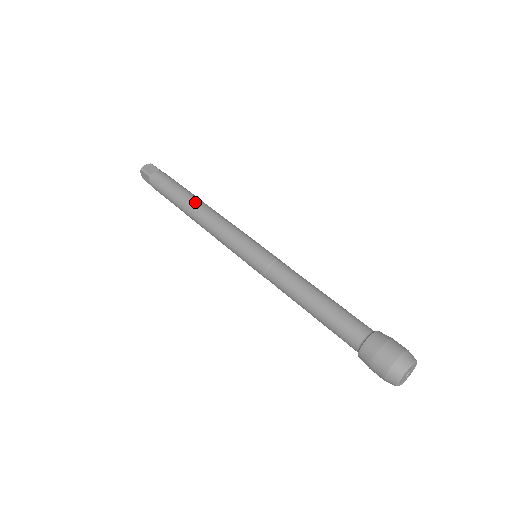
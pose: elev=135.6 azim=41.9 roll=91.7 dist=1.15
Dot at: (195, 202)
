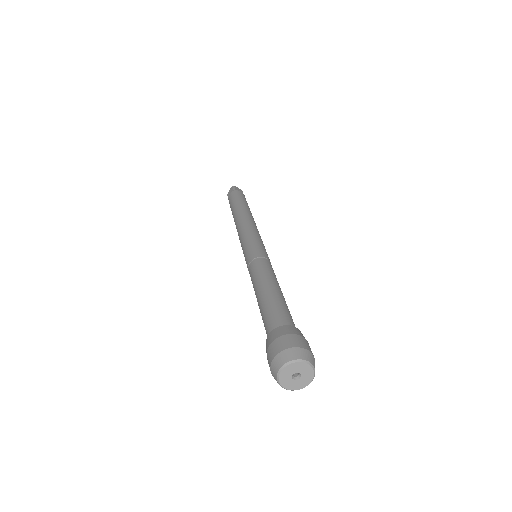
Dot at: (235, 216)
